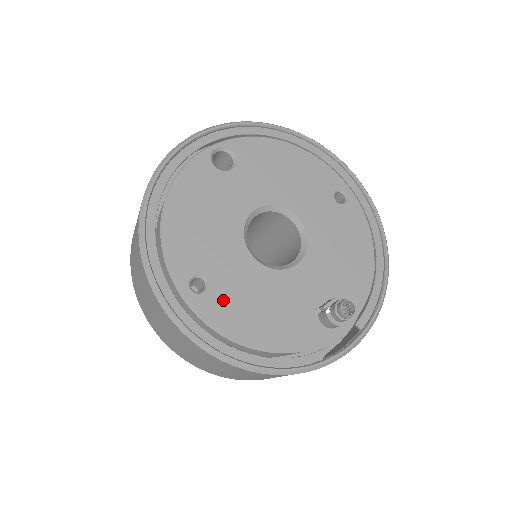
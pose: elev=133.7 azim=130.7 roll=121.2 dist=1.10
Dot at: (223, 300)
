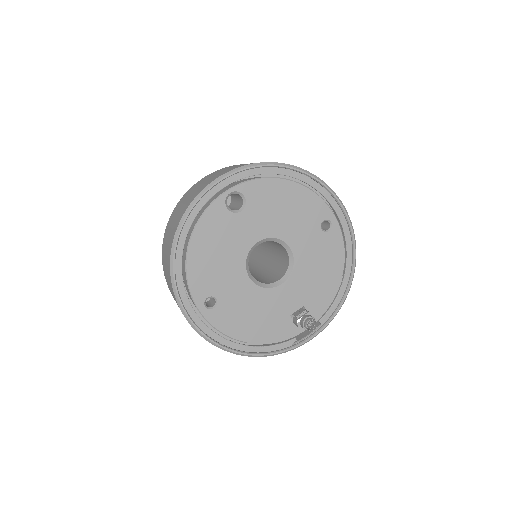
Dot at: (227, 312)
